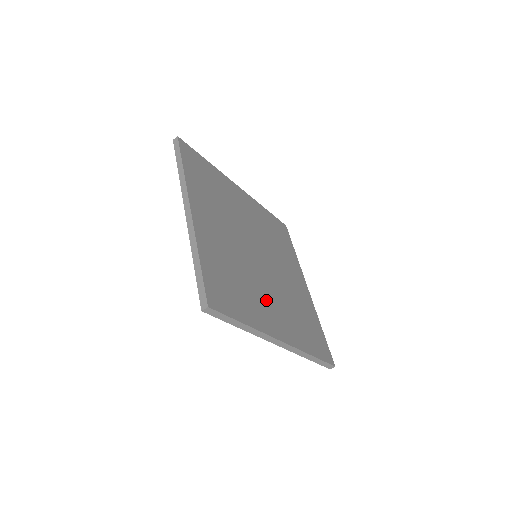
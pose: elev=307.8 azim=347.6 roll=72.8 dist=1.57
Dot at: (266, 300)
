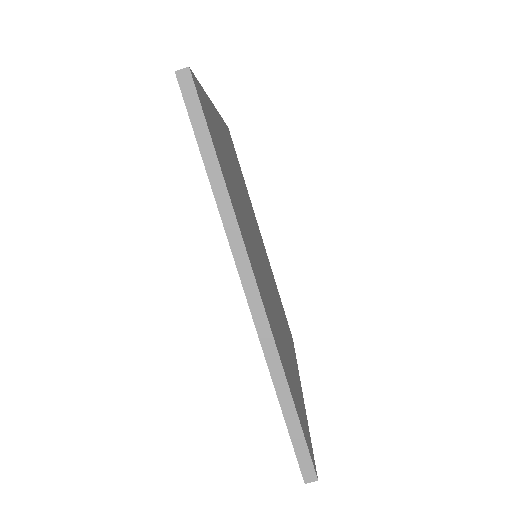
Dot at: (254, 253)
